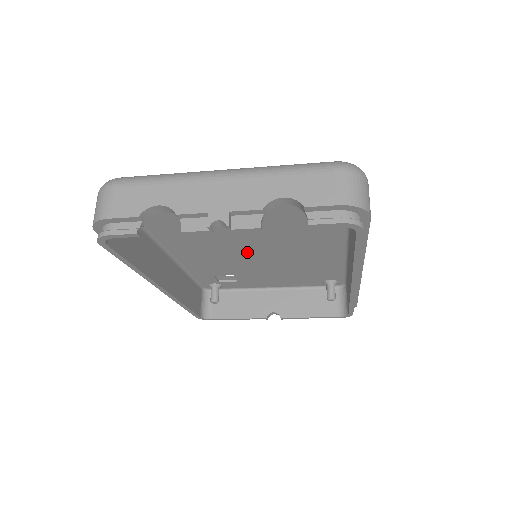
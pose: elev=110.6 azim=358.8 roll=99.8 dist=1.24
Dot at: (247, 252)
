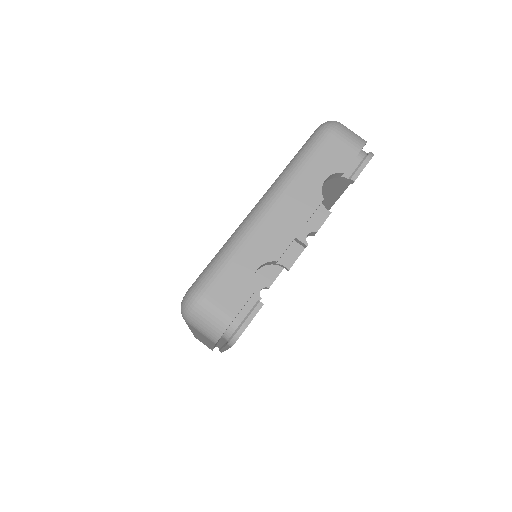
Dot at: occluded
